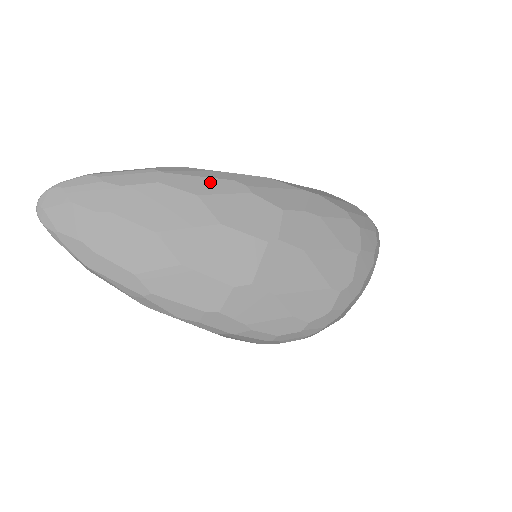
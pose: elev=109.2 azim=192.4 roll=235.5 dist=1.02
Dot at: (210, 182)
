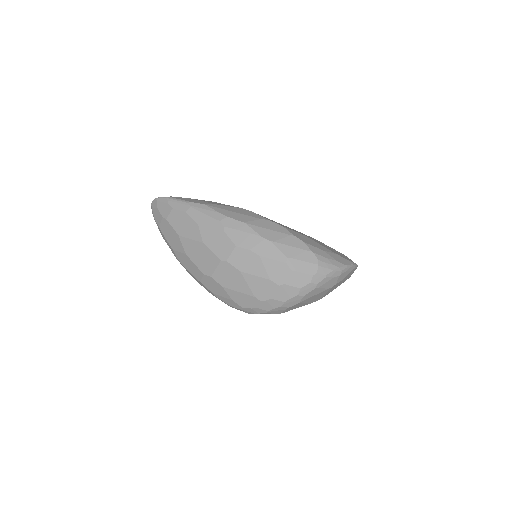
Dot at: (207, 218)
